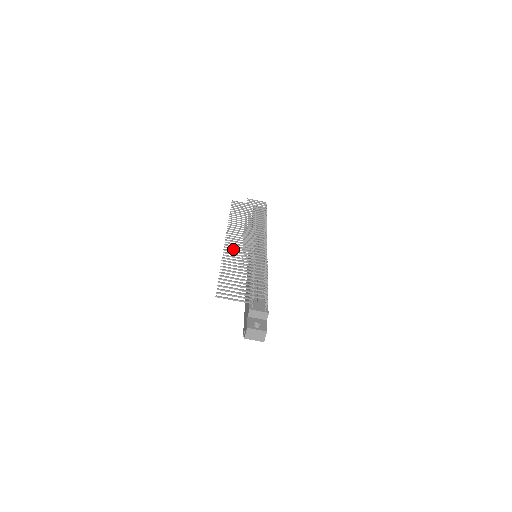
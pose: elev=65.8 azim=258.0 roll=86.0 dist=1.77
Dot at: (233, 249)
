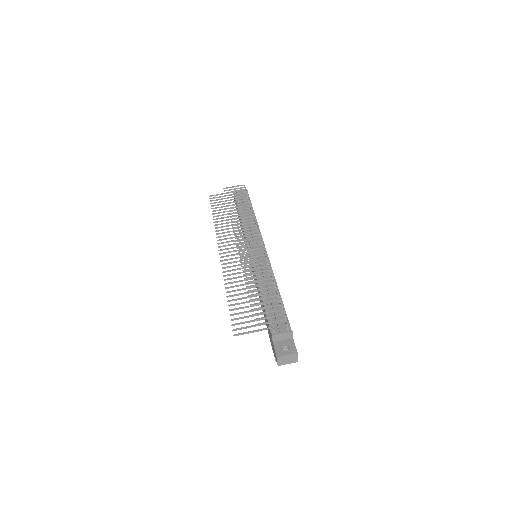
Dot at: (231, 263)
